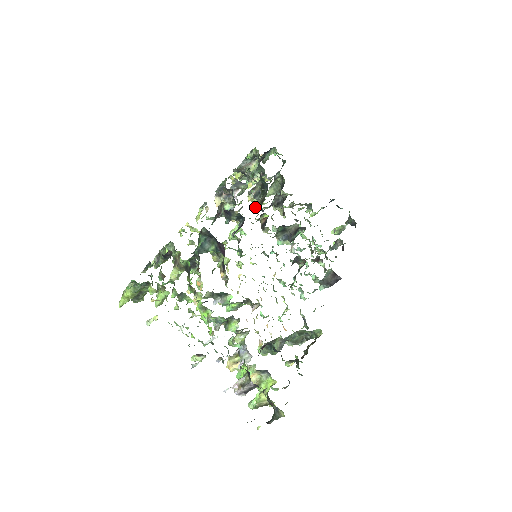
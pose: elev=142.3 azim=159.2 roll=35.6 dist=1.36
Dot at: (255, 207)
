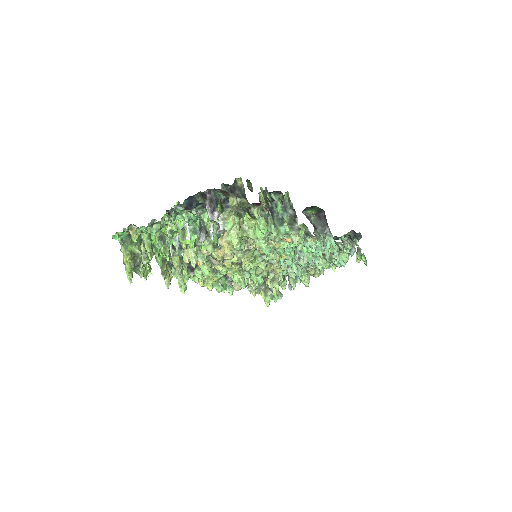
Dot at: occluded
